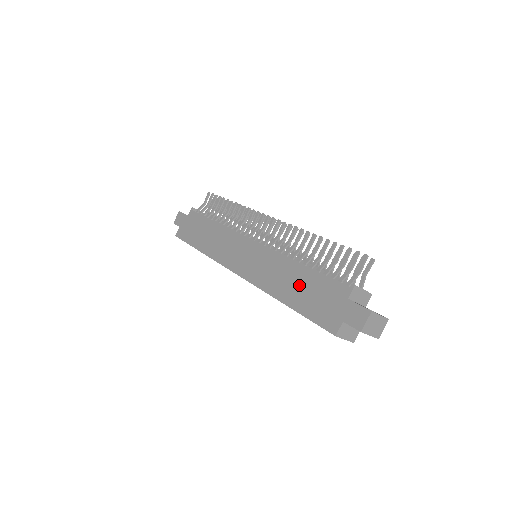
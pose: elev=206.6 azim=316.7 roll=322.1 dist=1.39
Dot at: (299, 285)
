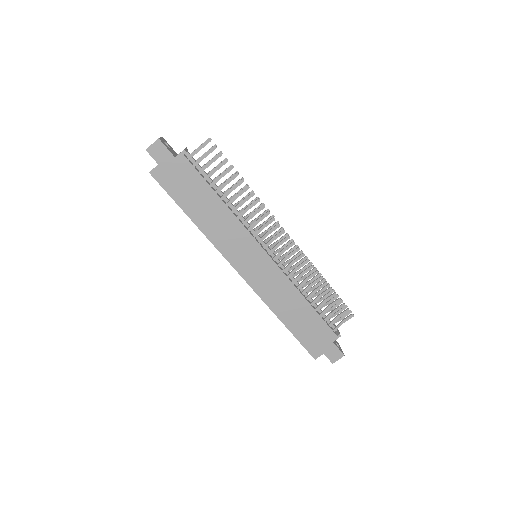
Dot at: (300, 316)
